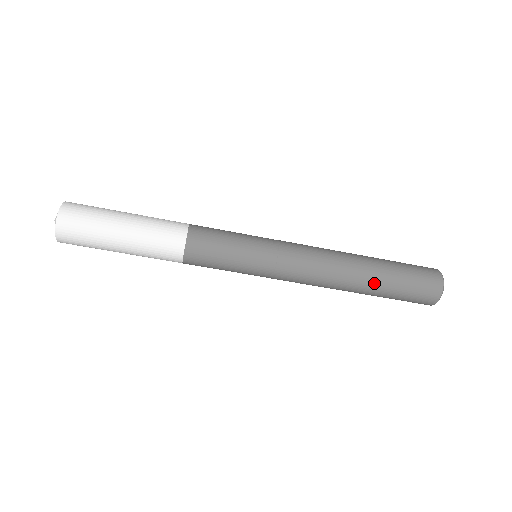
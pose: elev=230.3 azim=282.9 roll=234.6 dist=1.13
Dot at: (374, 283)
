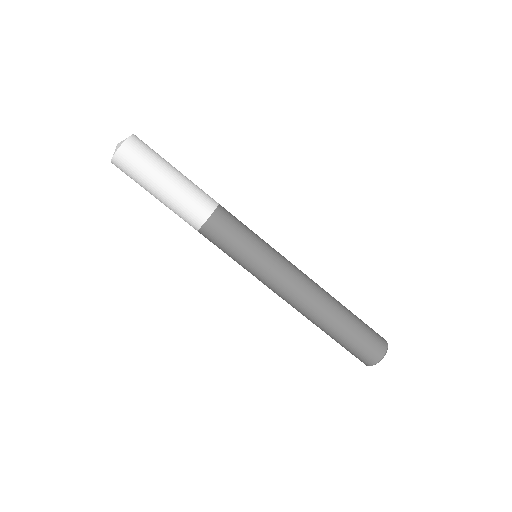
Dot at: (341, 315)
